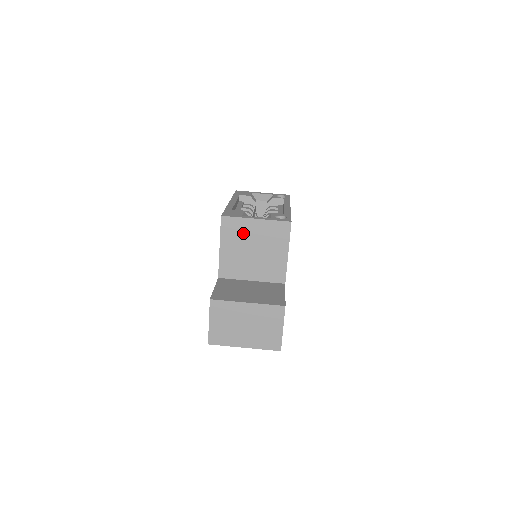
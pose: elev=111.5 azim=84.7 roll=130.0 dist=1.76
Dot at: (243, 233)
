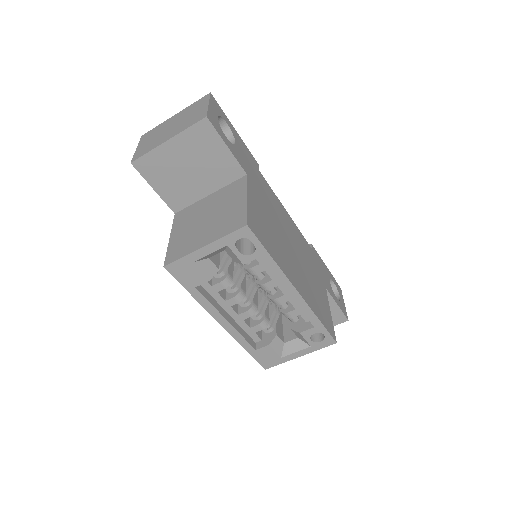
Dot at: occluded
